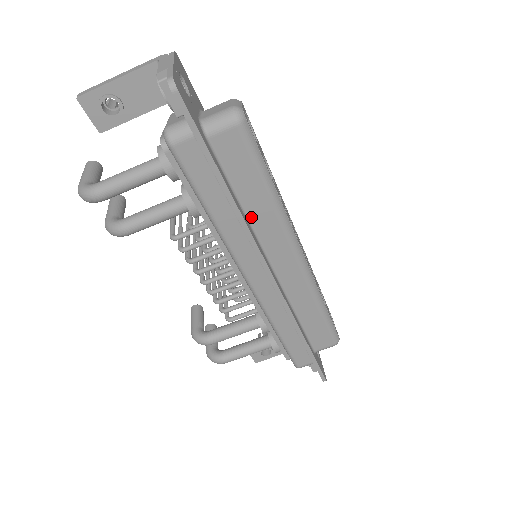
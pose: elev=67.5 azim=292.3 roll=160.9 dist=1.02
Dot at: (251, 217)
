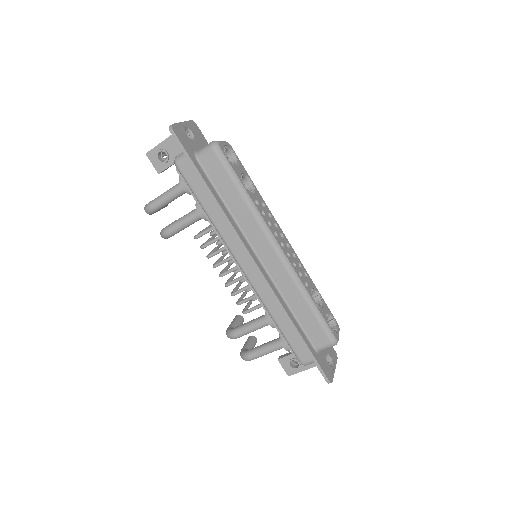
Dot at: (235, 215)
